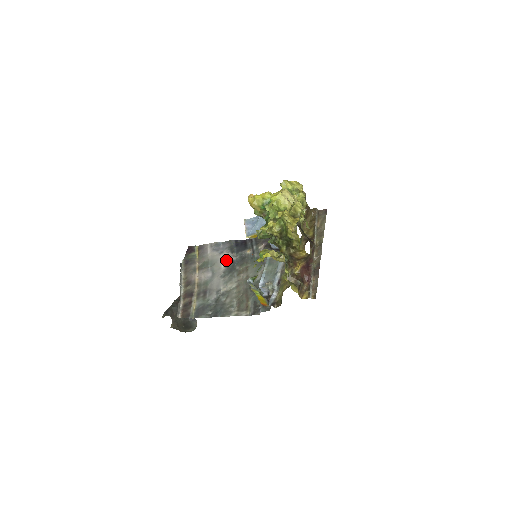
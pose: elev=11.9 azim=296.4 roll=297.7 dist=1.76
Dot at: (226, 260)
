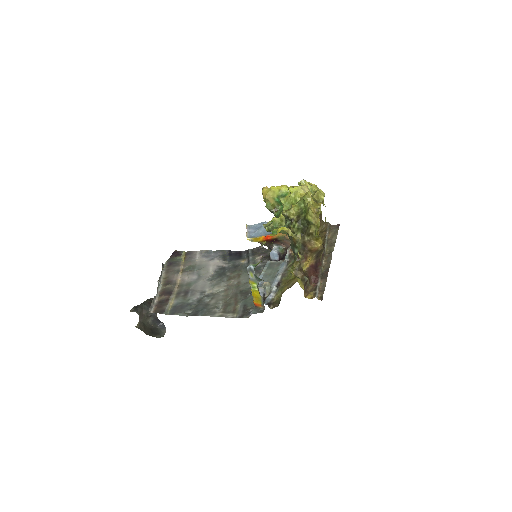
Dot at: (216, 266)
